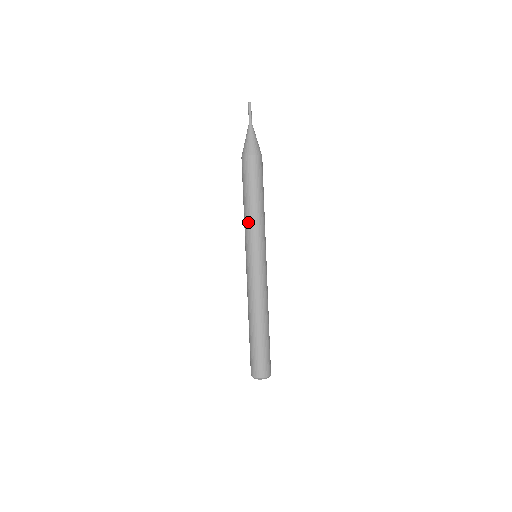
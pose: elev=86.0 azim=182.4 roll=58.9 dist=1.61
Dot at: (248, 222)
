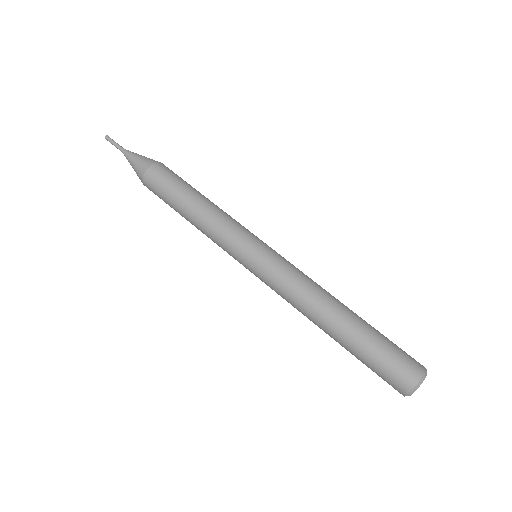
Dot at: (207, 235)
